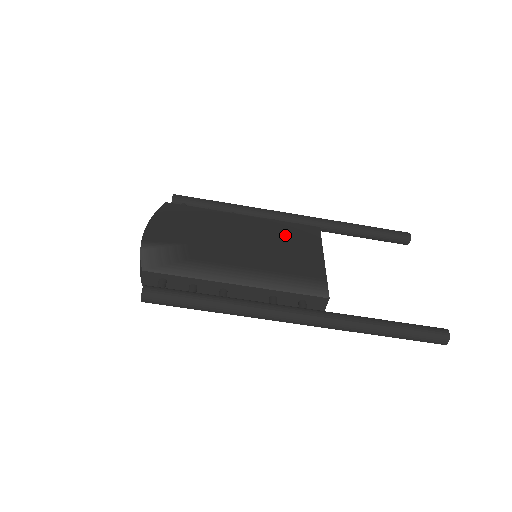
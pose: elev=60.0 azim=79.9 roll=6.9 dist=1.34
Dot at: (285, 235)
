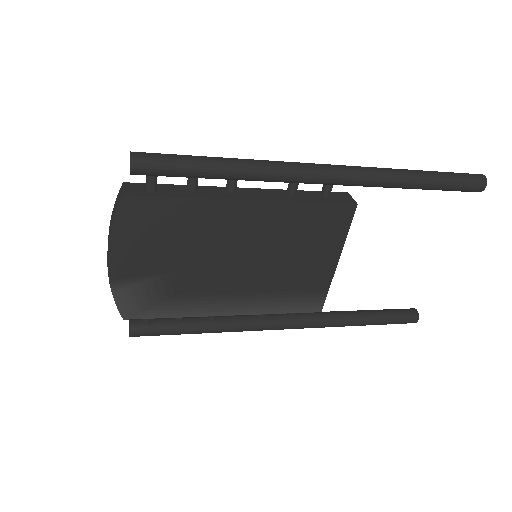
Dot at: (301, 231)
